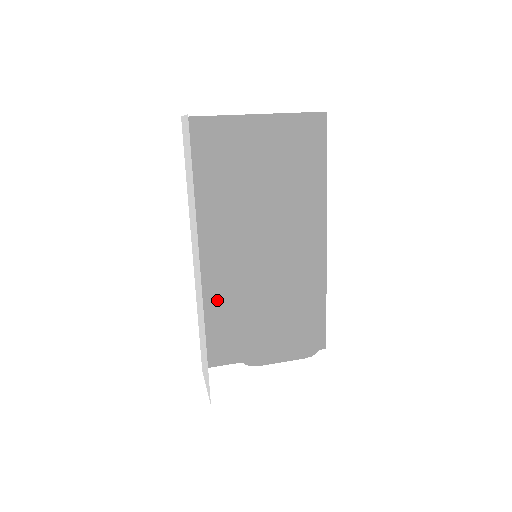
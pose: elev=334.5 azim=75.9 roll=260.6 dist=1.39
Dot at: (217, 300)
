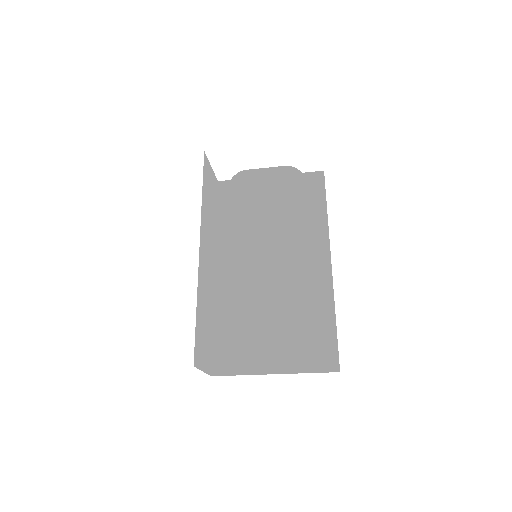
Dot at: occluded
